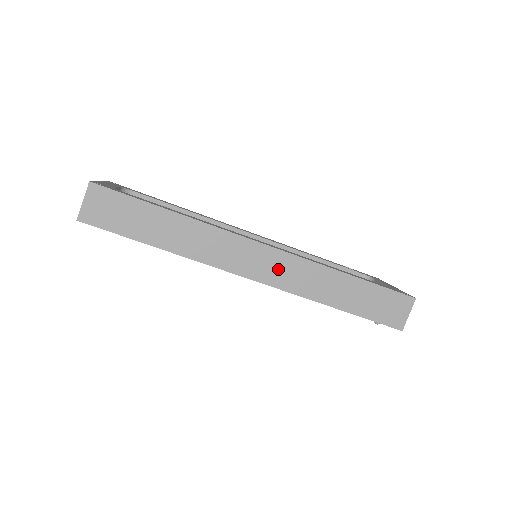
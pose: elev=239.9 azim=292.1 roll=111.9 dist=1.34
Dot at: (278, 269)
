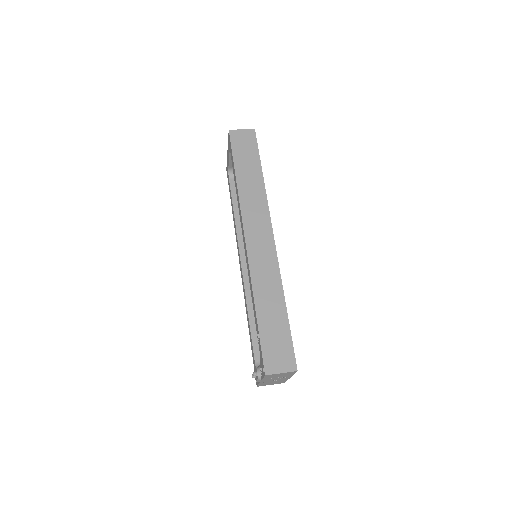
Dot at: (262, 252)
